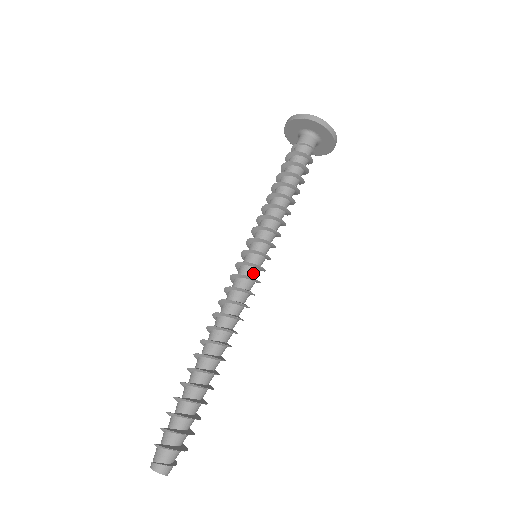
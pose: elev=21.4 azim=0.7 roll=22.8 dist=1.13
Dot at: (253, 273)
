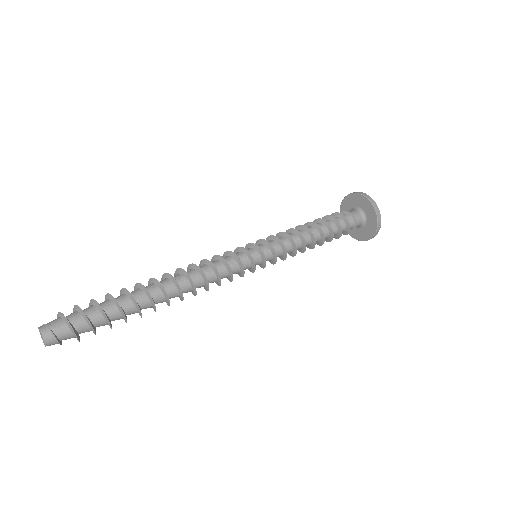
Dot at: (245, 263)
